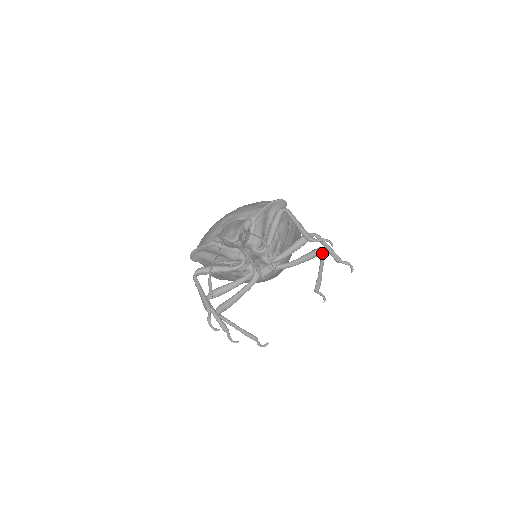
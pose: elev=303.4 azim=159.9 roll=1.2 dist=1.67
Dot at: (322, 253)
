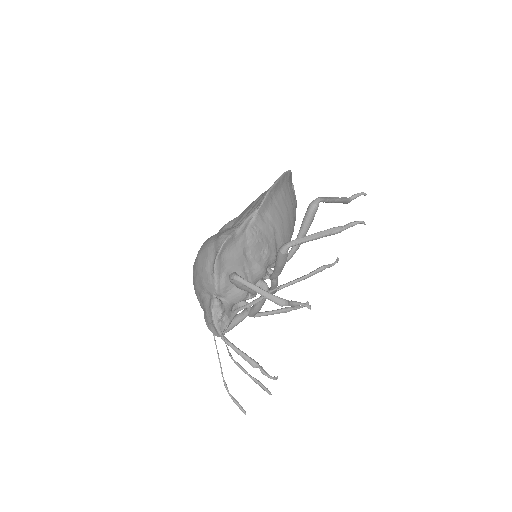
Dot at: (317, 208)
